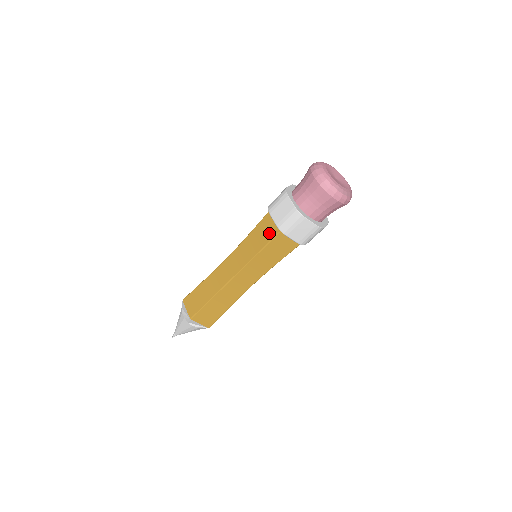
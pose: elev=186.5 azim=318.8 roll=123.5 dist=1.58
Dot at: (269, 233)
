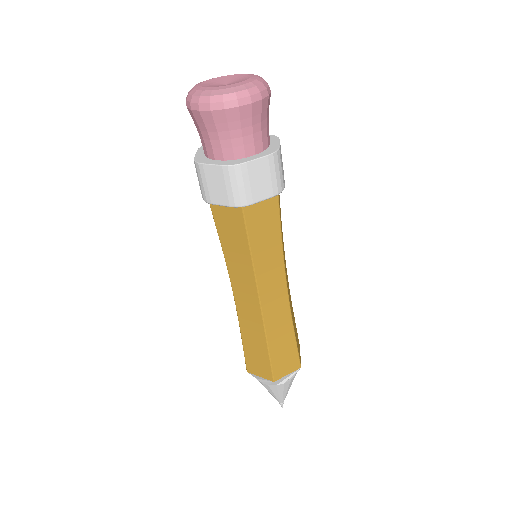
Dot at: occluded
